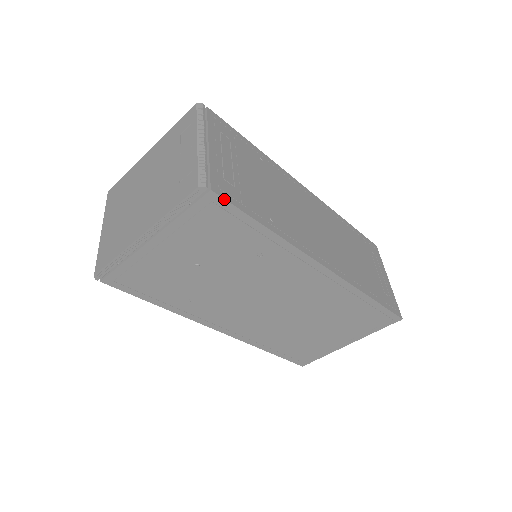
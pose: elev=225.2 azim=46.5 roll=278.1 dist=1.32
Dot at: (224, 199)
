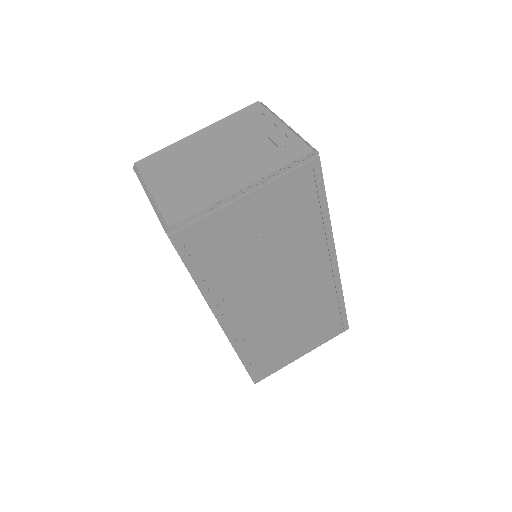
Dot at: (321, 169)
